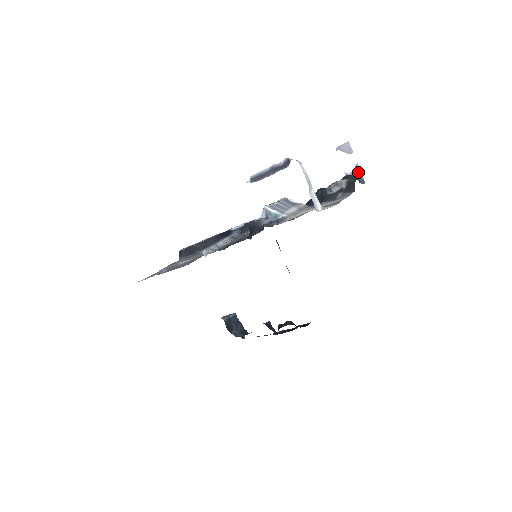
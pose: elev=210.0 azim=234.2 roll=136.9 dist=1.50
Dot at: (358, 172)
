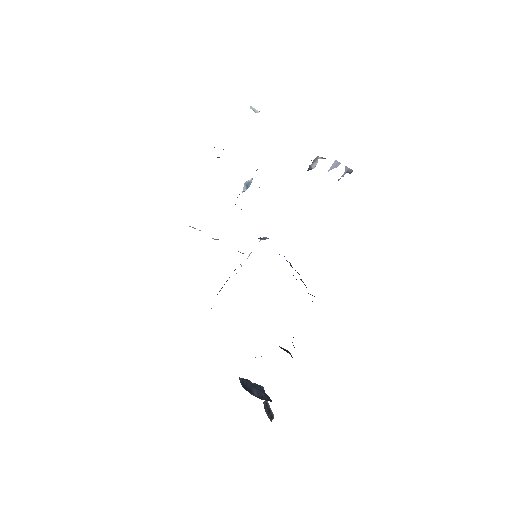
Dot at: (347, 170)
